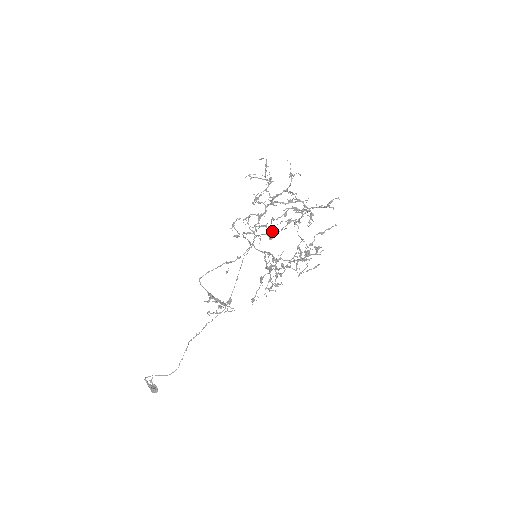
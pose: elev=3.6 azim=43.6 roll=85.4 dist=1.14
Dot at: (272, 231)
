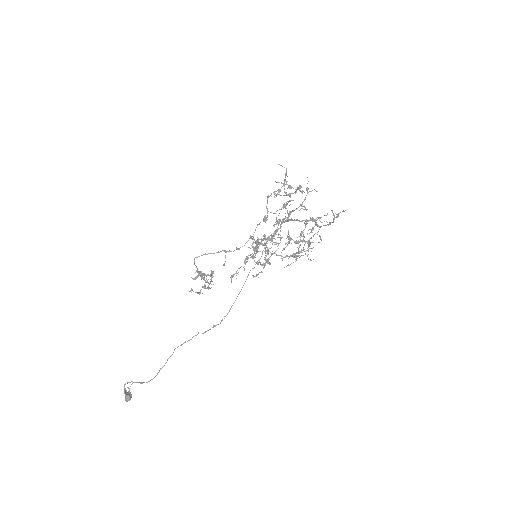
Dot at: (267, 212)
